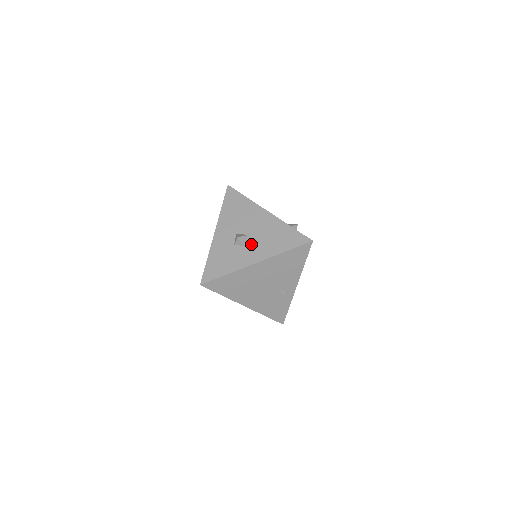
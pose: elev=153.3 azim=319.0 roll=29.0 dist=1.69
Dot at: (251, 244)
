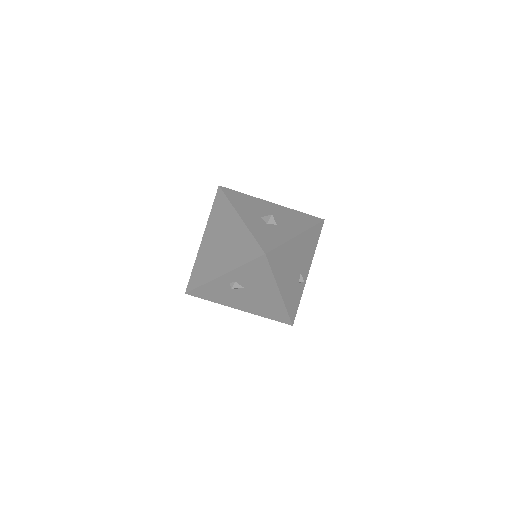
Dot at: (281, 223)
